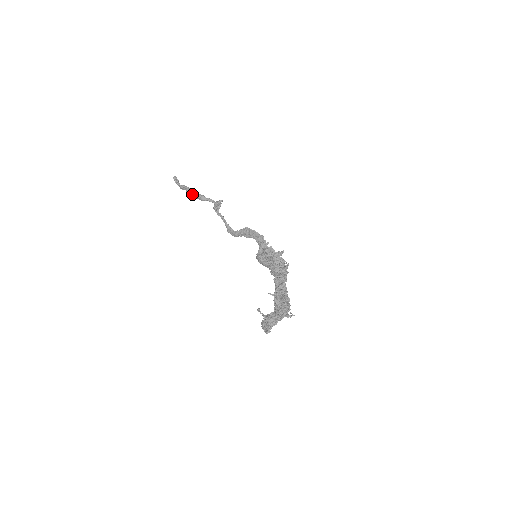
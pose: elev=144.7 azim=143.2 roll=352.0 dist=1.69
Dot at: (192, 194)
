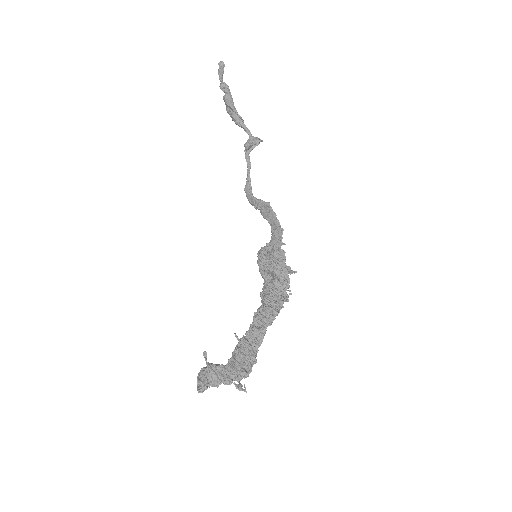
Dot at: (228, 105)
